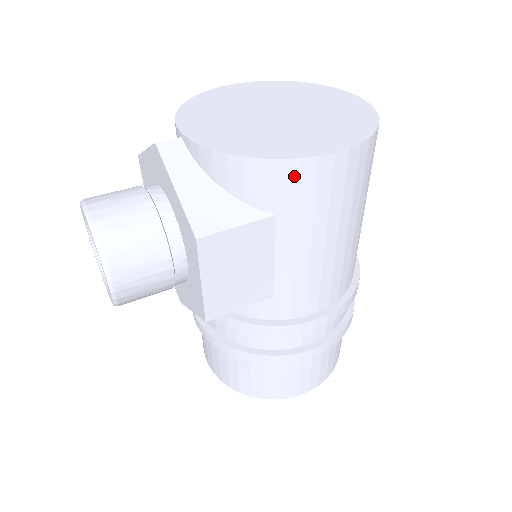
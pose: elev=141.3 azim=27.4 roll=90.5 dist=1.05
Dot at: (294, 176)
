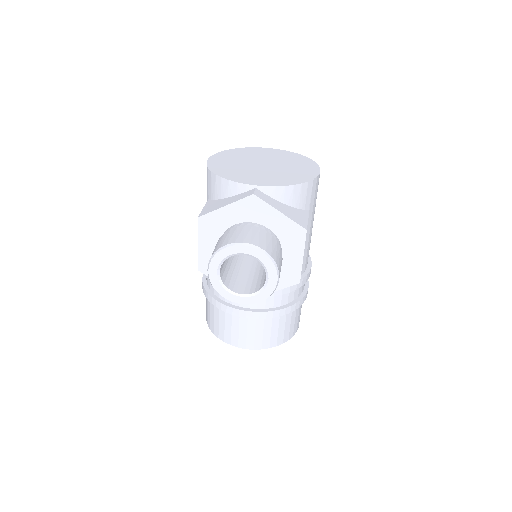
Dot at: (315, 186)
